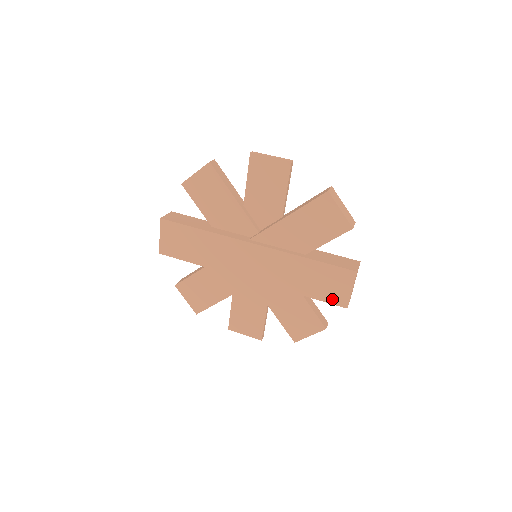
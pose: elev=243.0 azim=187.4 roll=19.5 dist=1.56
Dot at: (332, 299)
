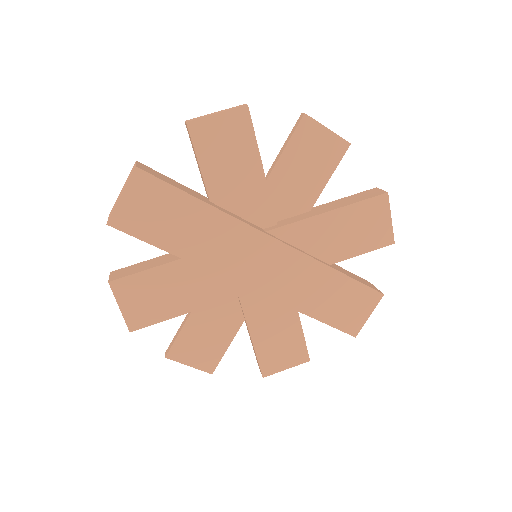
Dot at: (343, 324)
